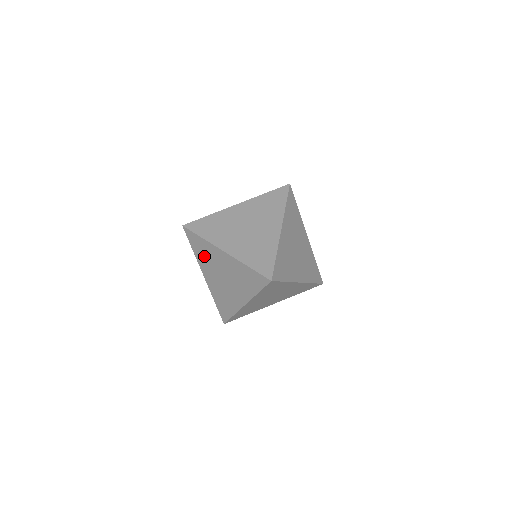
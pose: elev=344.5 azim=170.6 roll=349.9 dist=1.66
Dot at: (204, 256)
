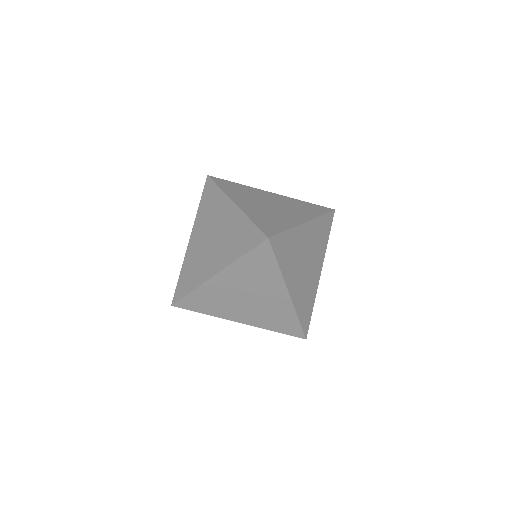
Dot at: (207, 211)
